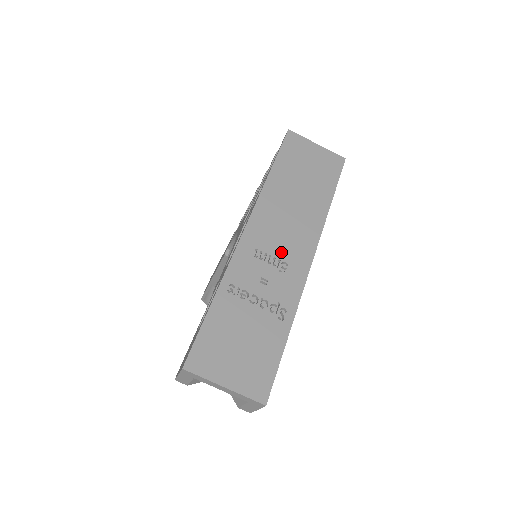
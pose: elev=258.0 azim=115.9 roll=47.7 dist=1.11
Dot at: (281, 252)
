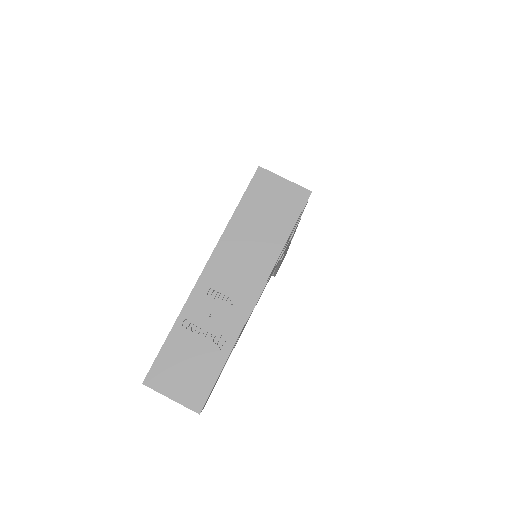
Dot at: (231, 291)
